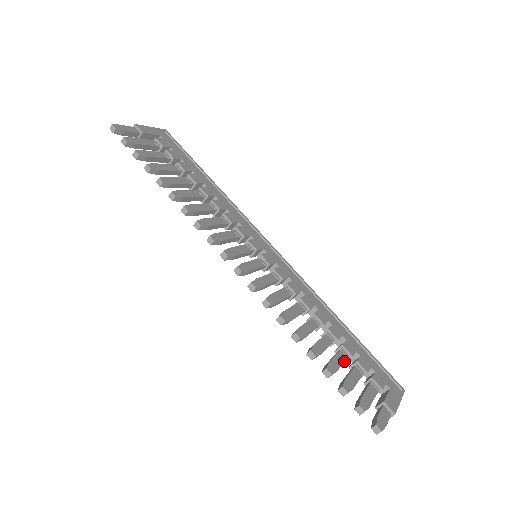
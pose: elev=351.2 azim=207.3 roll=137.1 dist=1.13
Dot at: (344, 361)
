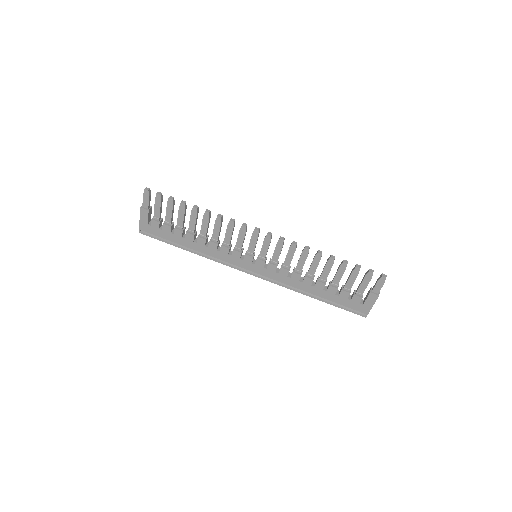
Dot at: (340, 277)
